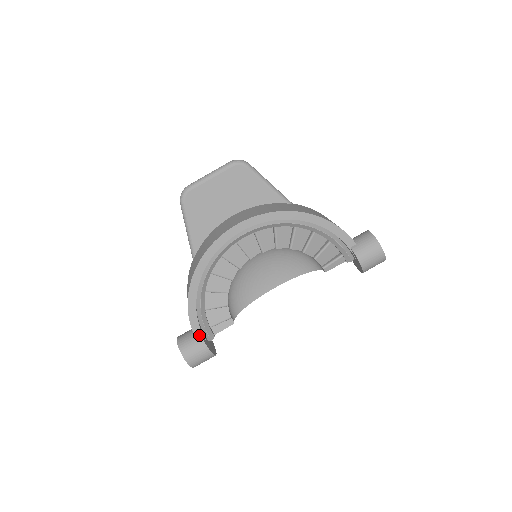
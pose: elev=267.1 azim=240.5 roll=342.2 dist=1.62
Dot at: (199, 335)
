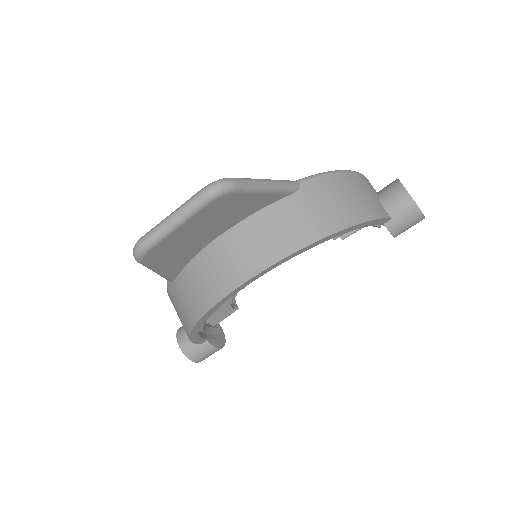
Dot at: (207, 344)
